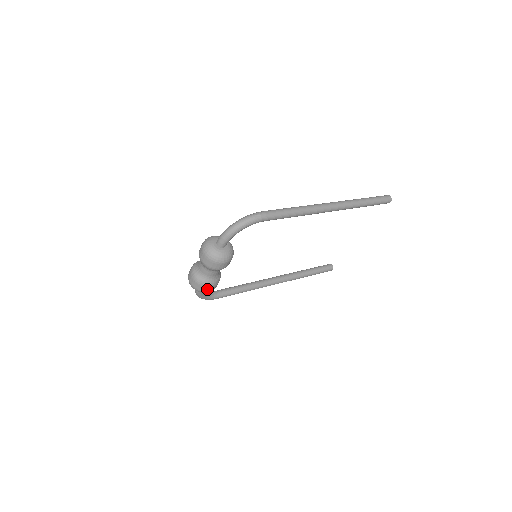
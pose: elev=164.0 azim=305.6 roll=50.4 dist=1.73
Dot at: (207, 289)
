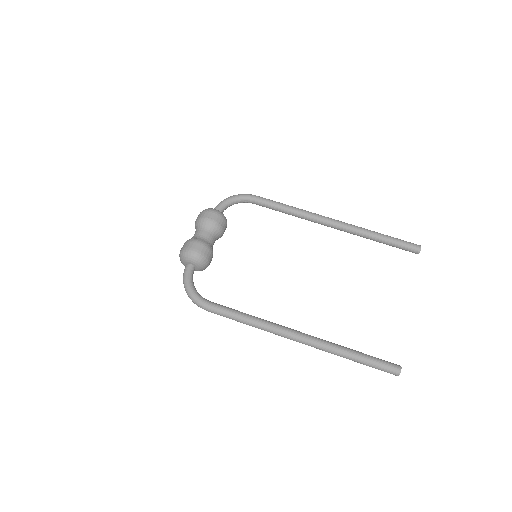
Dot at: occluded
